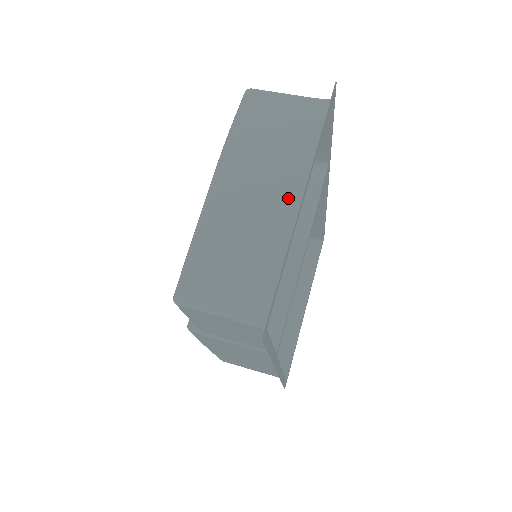
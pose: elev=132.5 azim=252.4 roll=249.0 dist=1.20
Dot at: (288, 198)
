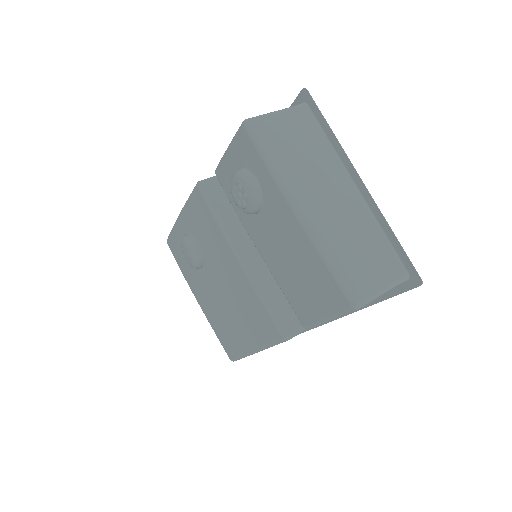
Dot at: (348, 190)
